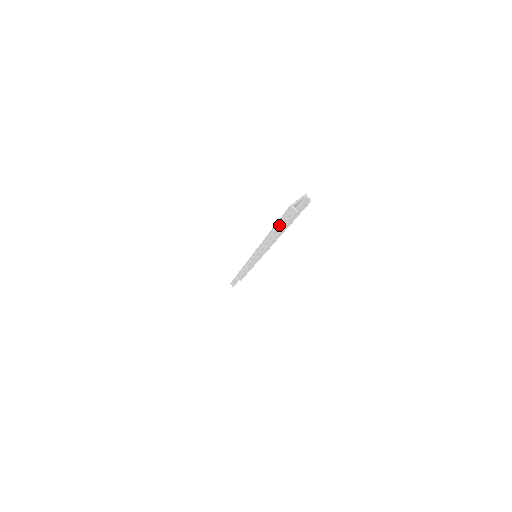
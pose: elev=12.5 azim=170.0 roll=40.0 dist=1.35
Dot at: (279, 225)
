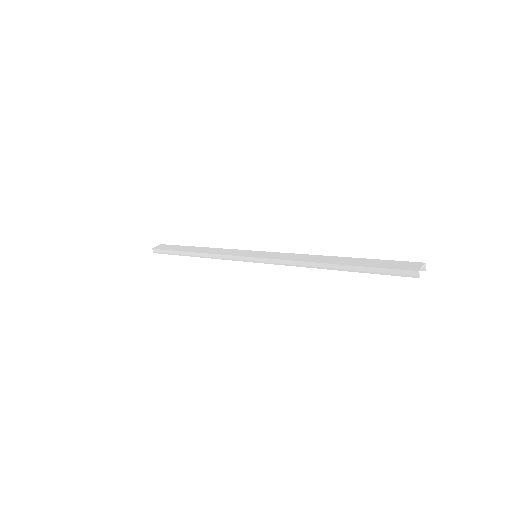
Dot at: (369, 269)
